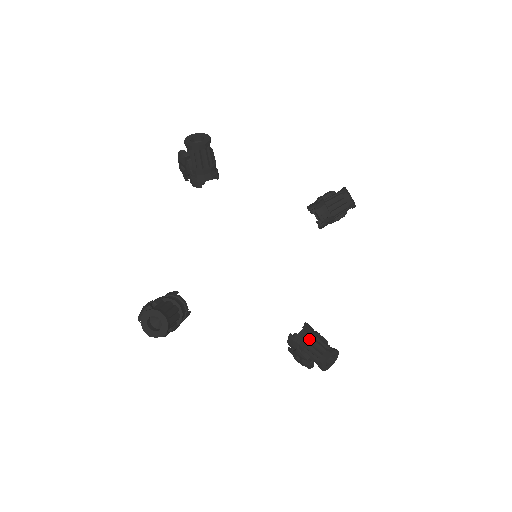
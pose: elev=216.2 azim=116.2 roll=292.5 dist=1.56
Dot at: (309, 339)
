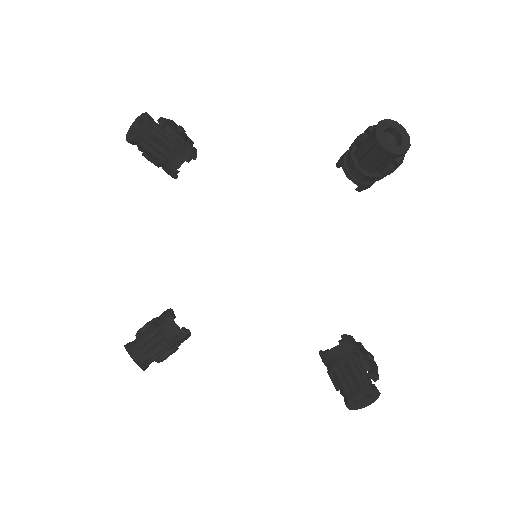
Dot at: (336, 365)
